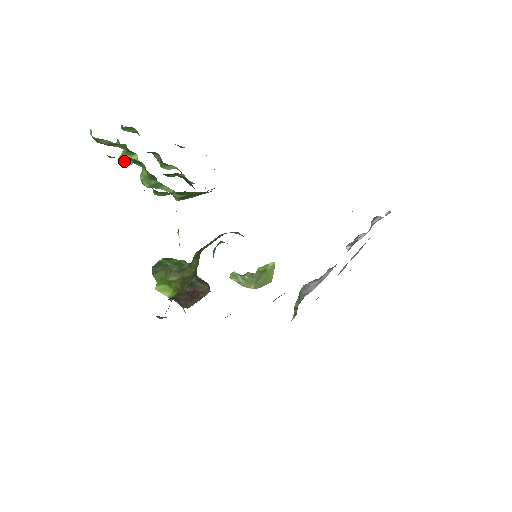
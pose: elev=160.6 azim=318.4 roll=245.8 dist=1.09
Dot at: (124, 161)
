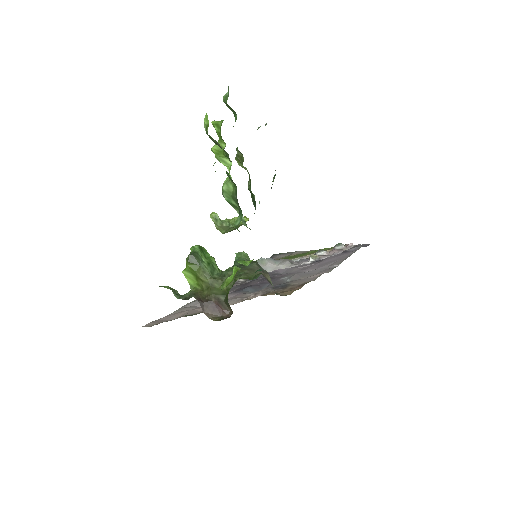
Dot at: (216, 155)
